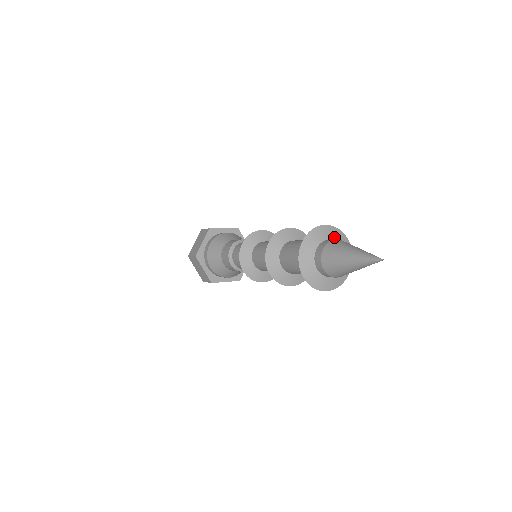
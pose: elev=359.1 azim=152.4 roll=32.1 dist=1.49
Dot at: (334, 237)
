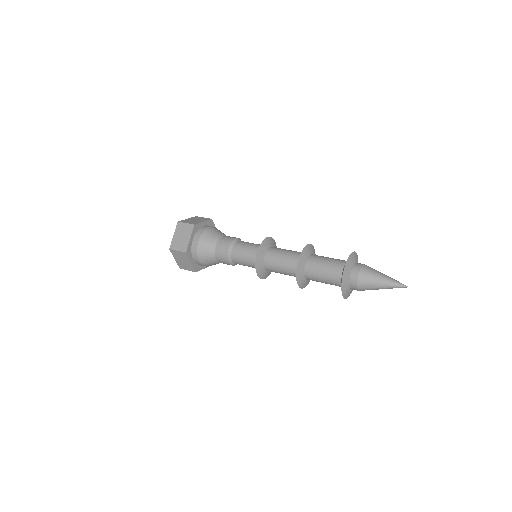
Dot at: (351, 268)
